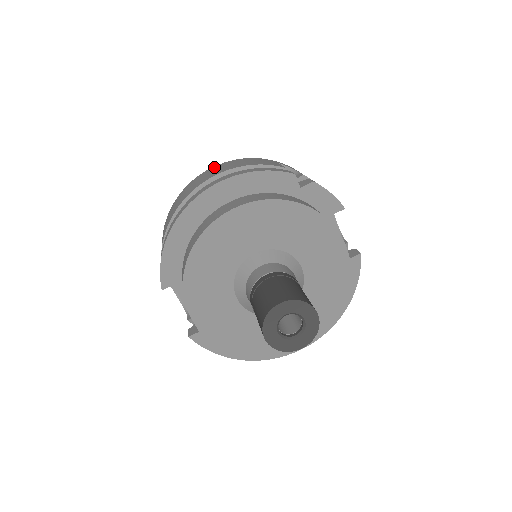
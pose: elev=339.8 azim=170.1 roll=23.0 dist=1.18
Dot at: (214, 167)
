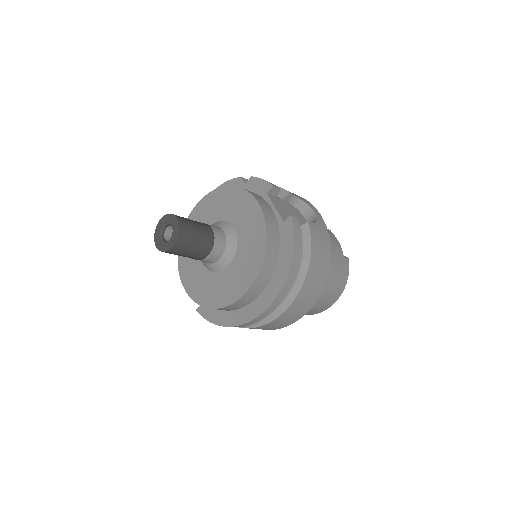
Dot at: occluded
